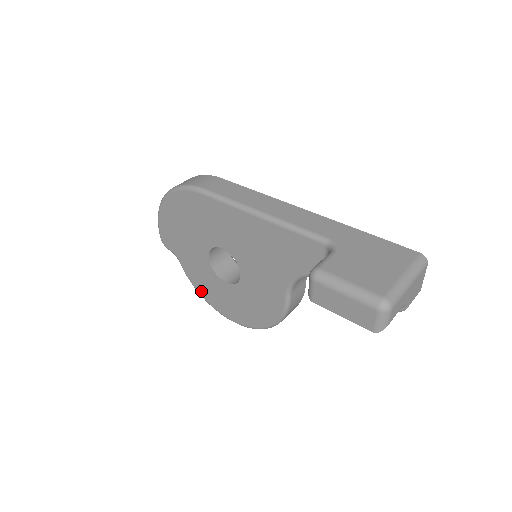
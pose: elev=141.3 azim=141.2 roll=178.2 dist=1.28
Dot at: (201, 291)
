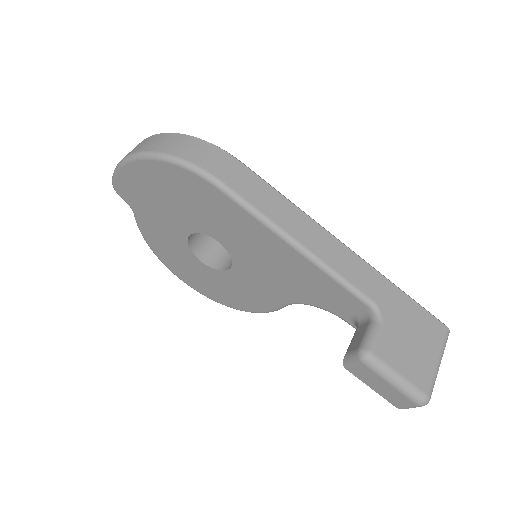
Dot at: (156, 250)
